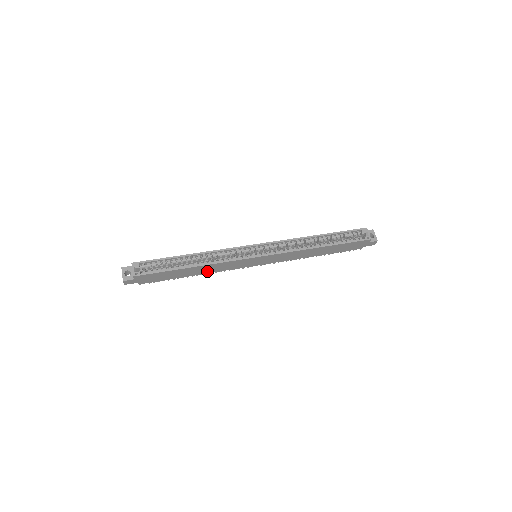
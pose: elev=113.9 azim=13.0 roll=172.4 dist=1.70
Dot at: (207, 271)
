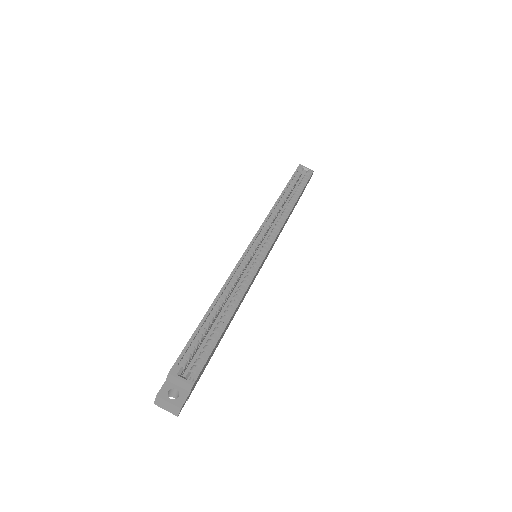
Dot at: (236, 311)
